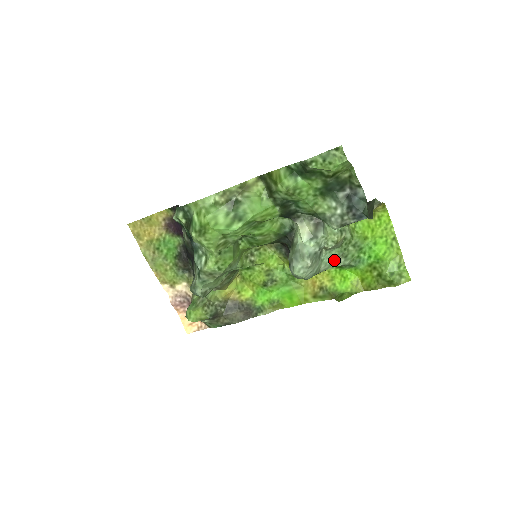
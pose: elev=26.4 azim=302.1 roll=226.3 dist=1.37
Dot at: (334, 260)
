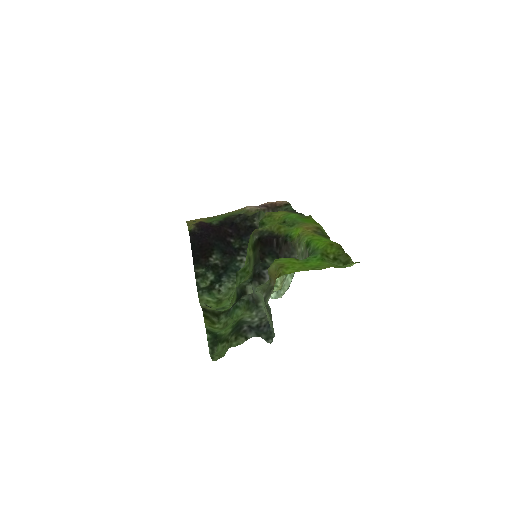
Dot at: occluded
